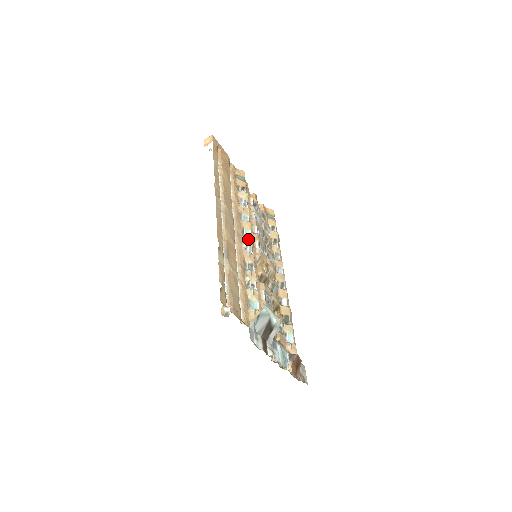
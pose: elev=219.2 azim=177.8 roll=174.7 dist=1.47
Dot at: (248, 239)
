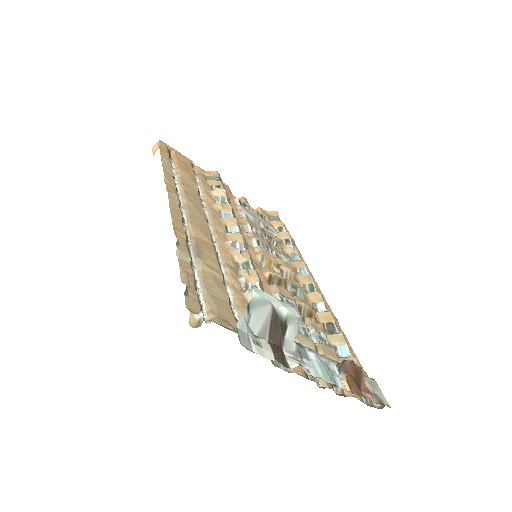
Dot at: (235, 235)
